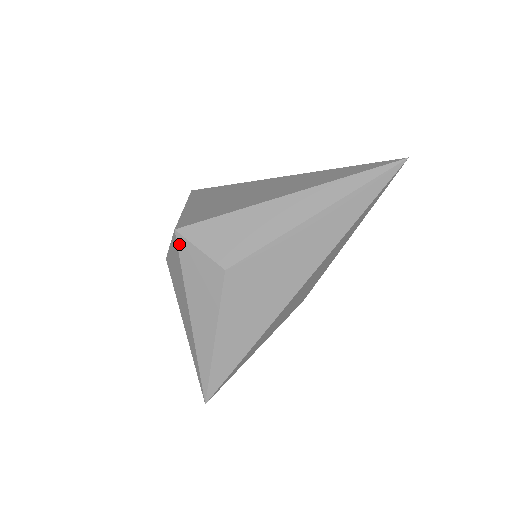
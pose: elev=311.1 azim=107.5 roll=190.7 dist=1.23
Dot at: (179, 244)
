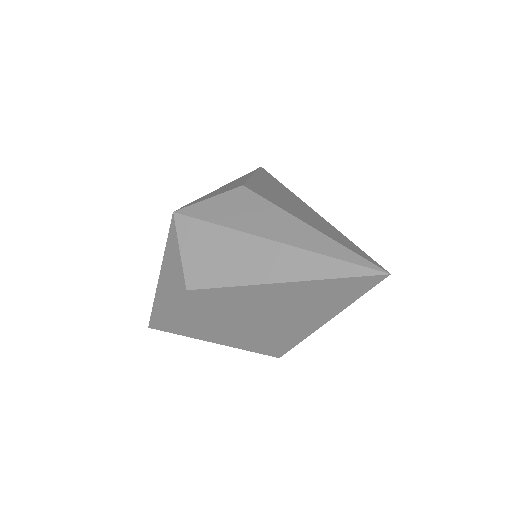
Dot at: (188, 214)
